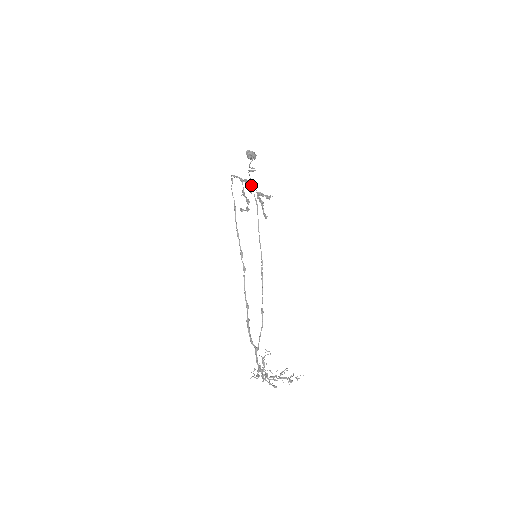
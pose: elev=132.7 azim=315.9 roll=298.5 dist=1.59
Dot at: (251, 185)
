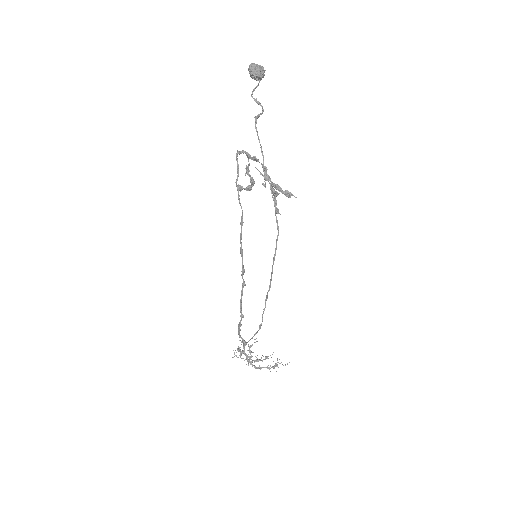
Dot at: (270, 189)
